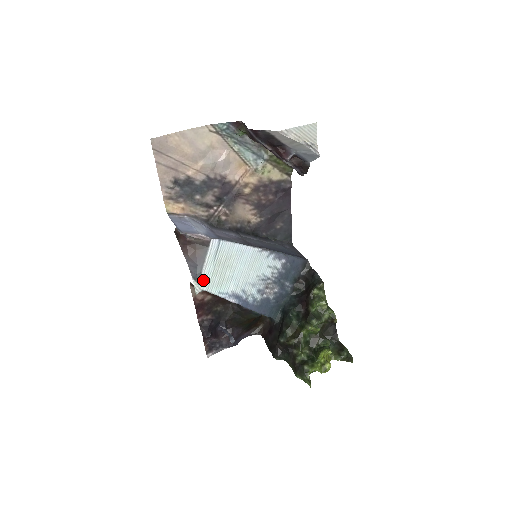
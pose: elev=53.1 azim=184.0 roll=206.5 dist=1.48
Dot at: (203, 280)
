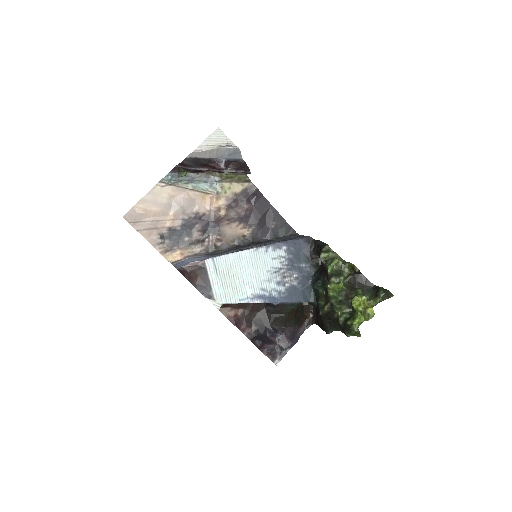
Dot at: (217, 296)
